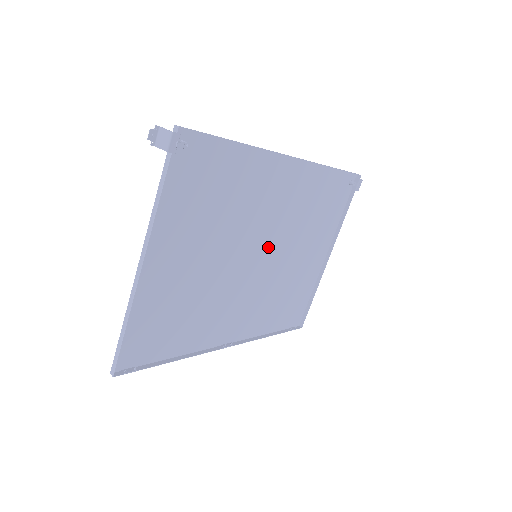
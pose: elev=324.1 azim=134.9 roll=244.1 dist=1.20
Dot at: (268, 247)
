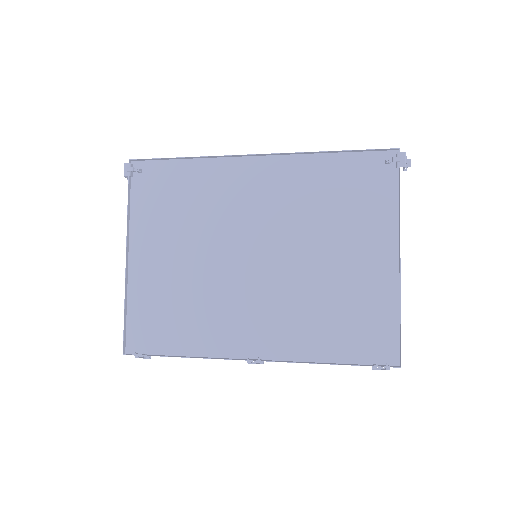
Dot at: (271, 247)
